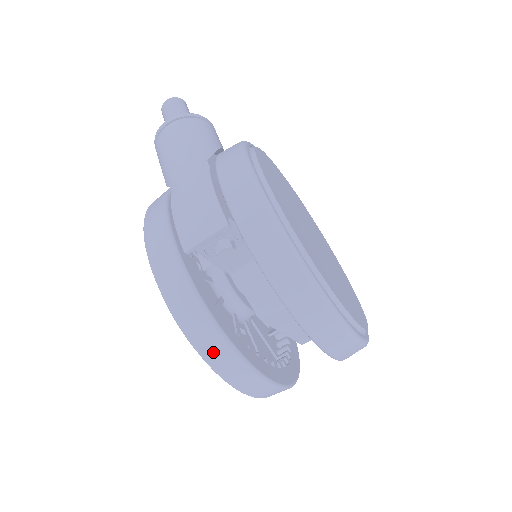
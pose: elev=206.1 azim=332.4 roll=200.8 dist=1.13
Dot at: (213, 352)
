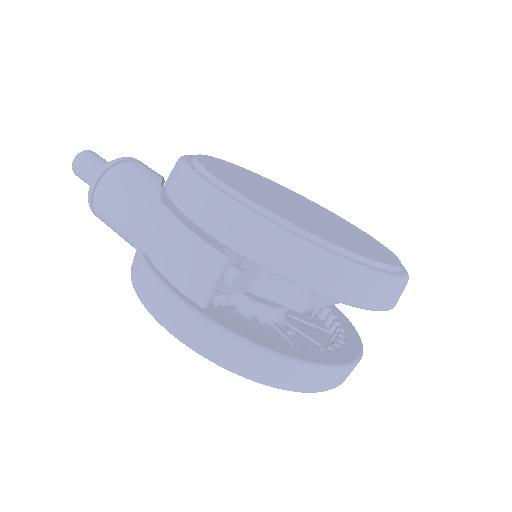
Dot at: (287, 378)
